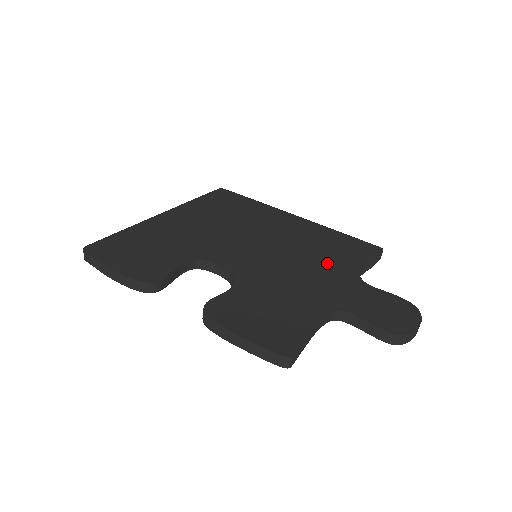
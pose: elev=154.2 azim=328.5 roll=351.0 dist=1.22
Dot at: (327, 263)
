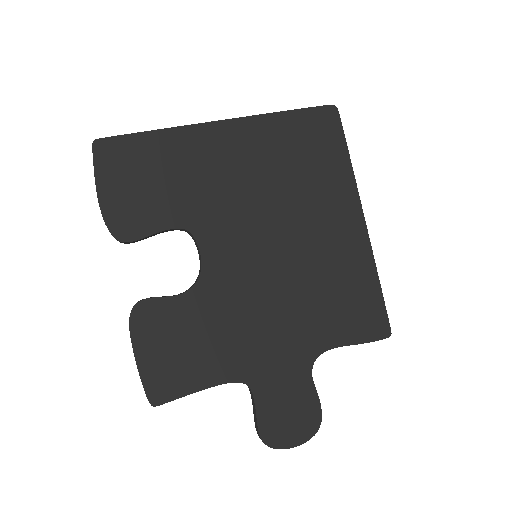
Dot at: (307, 319)
